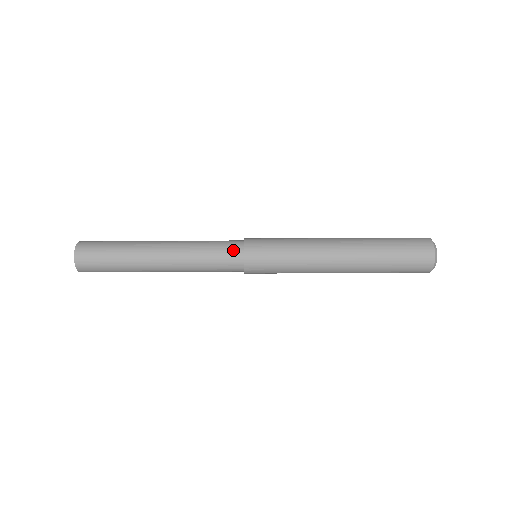
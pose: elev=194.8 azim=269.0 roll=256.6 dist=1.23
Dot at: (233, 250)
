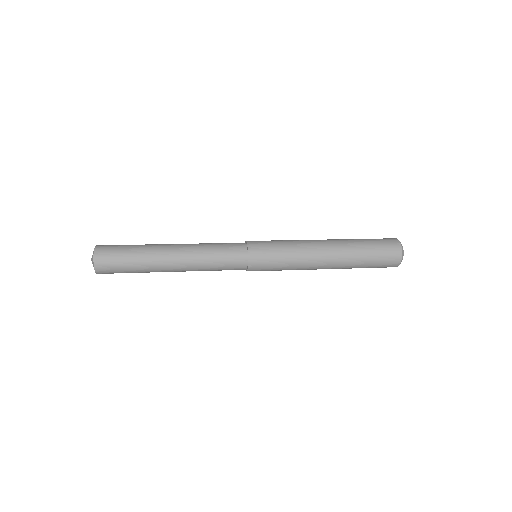
Dot at: (238, 252)
